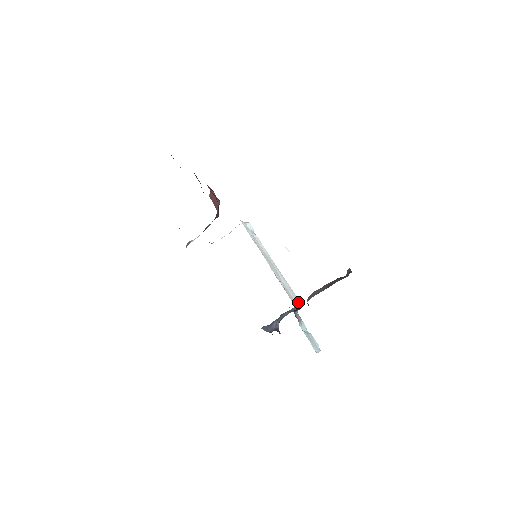
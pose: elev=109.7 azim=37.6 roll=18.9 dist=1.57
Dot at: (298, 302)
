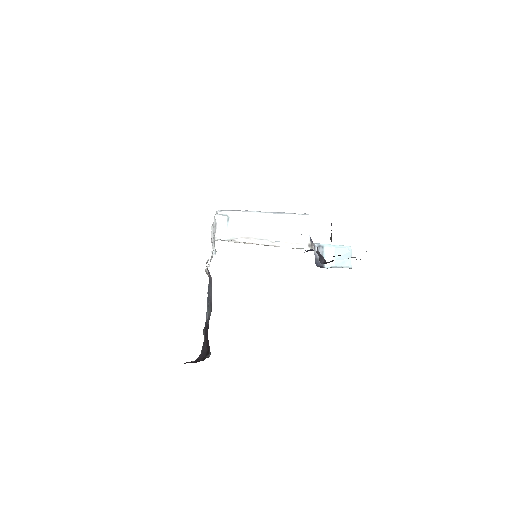
Dot at: (306, 219)
